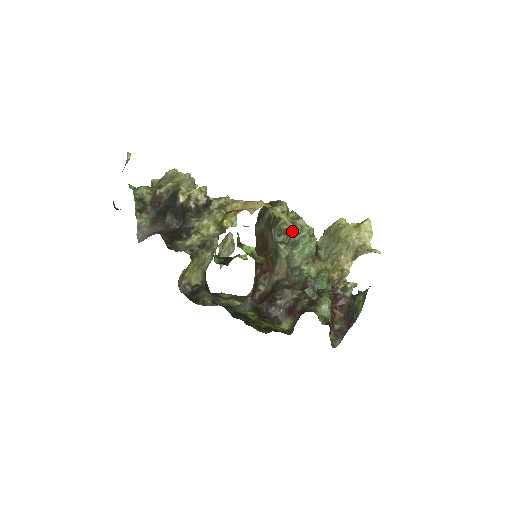
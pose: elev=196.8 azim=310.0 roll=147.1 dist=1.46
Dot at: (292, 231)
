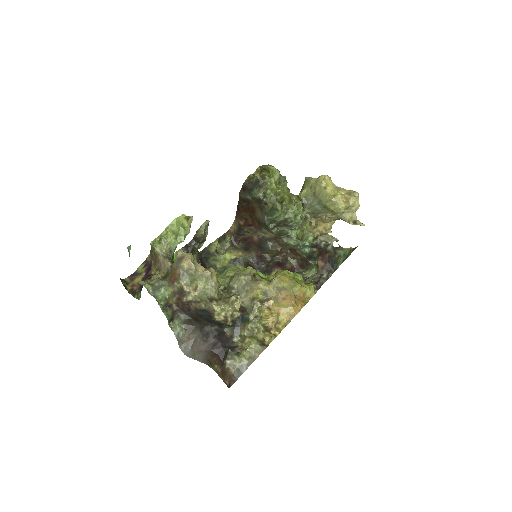
Dot at: (286, 222)
